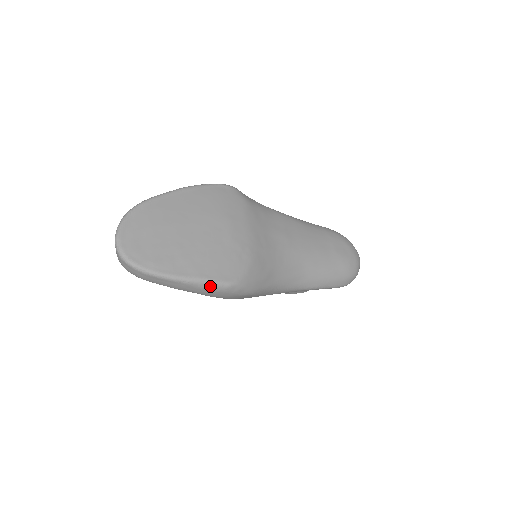
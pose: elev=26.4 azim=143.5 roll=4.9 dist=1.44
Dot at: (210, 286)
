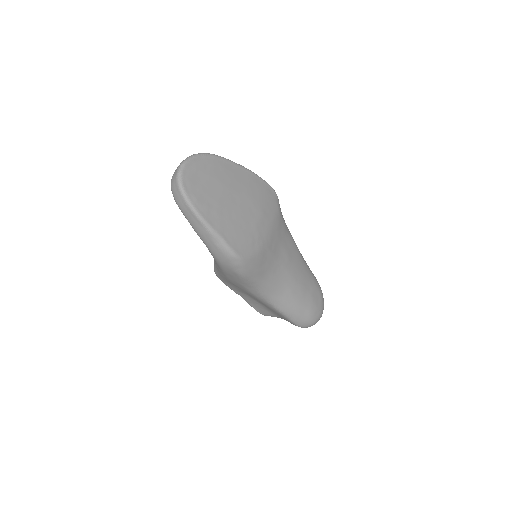
Dot at: (222, 246)
